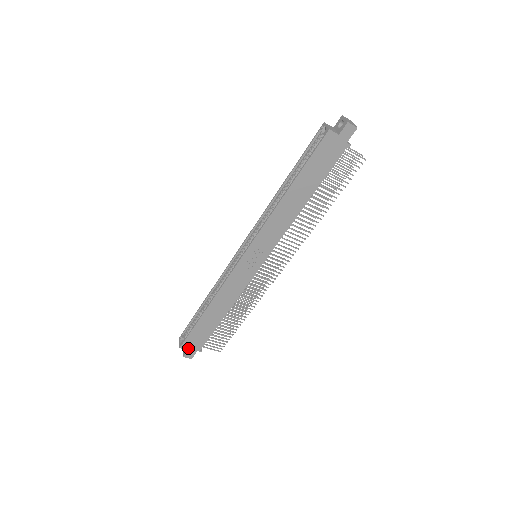
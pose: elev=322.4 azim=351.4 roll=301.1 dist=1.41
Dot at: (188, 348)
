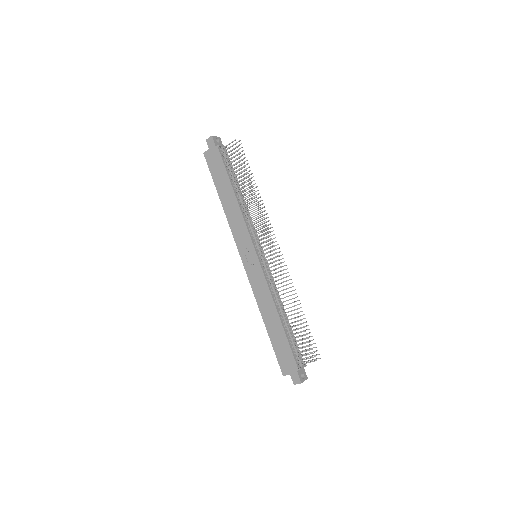
Dot at: (289, 372)
